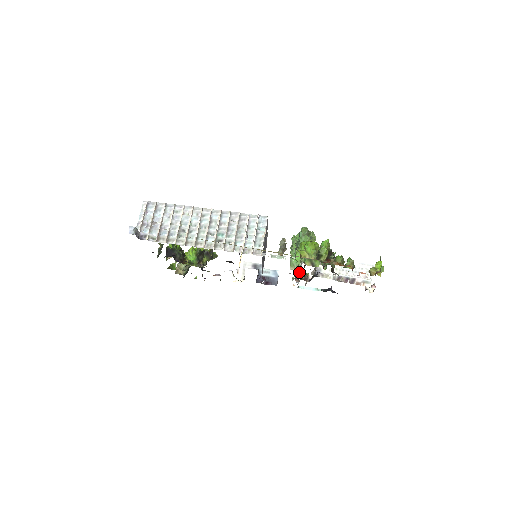
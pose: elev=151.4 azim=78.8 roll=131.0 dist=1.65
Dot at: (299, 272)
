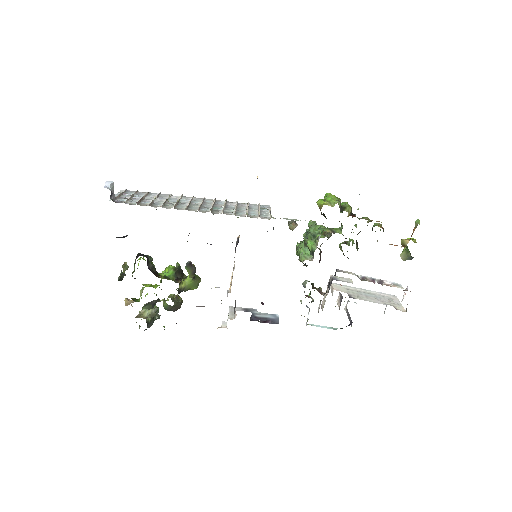
Dot at: occluded
